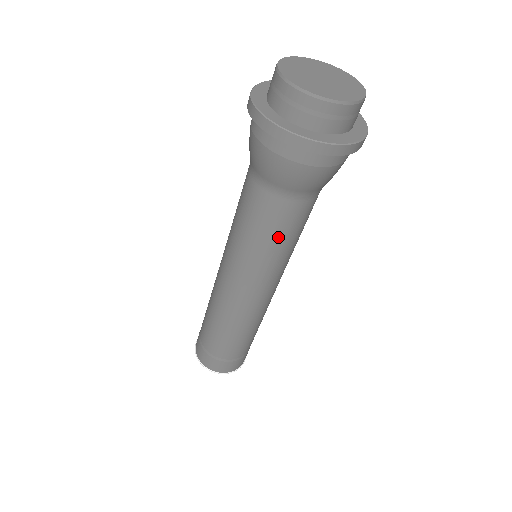
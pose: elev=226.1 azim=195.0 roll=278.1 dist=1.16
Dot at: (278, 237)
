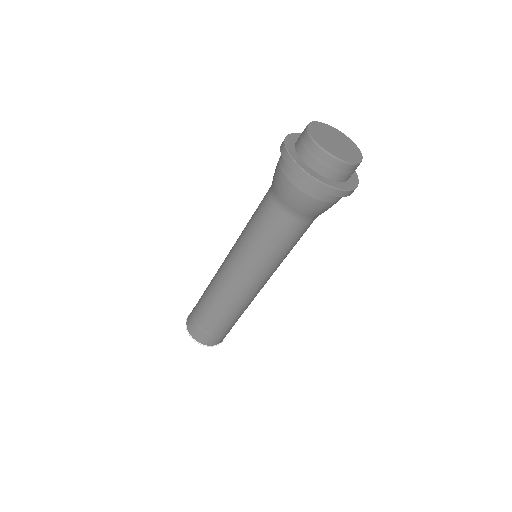
Dot at: (270, 240)
